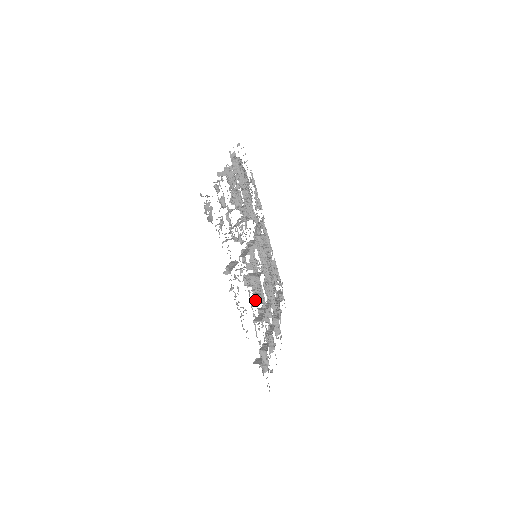
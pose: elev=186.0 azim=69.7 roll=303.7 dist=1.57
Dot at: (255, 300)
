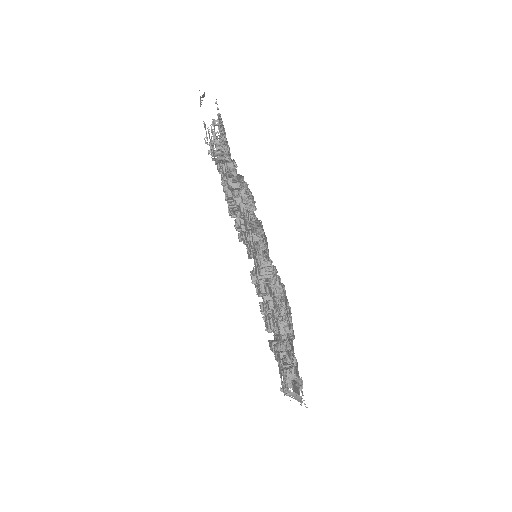
Dot at: occluded
